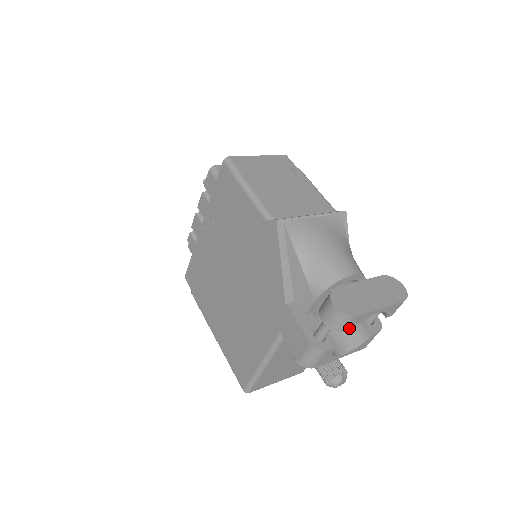
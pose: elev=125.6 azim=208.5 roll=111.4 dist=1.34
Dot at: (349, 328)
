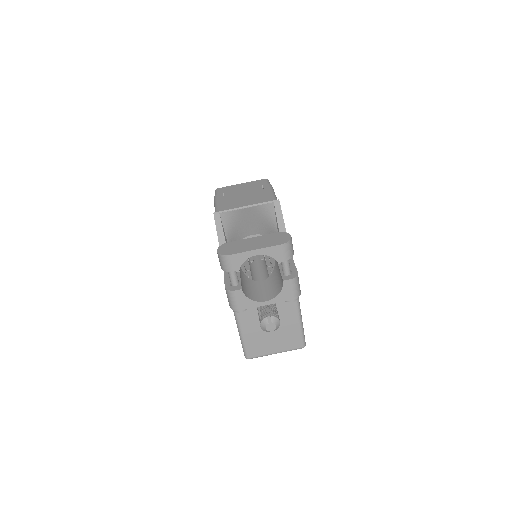
Dot at: (235, 268)
